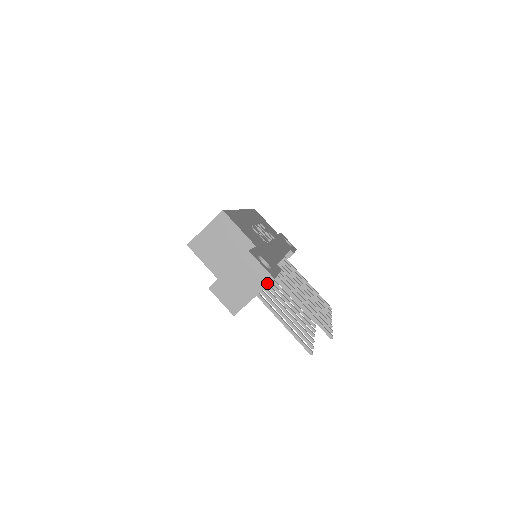
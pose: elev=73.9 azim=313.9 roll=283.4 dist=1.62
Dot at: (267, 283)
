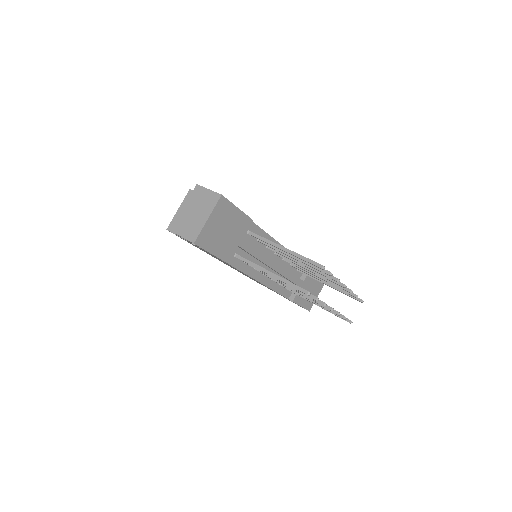
Dot at: (216, 201)
